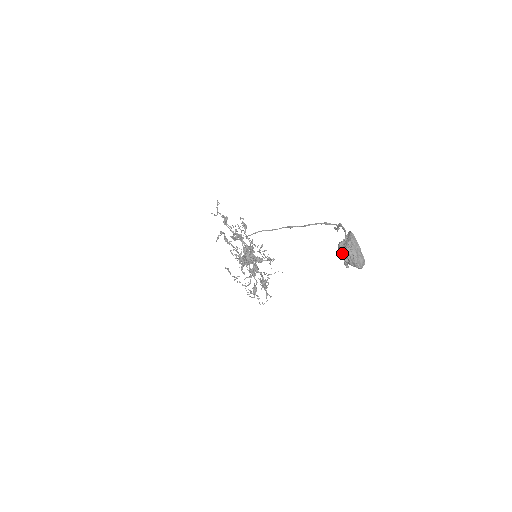
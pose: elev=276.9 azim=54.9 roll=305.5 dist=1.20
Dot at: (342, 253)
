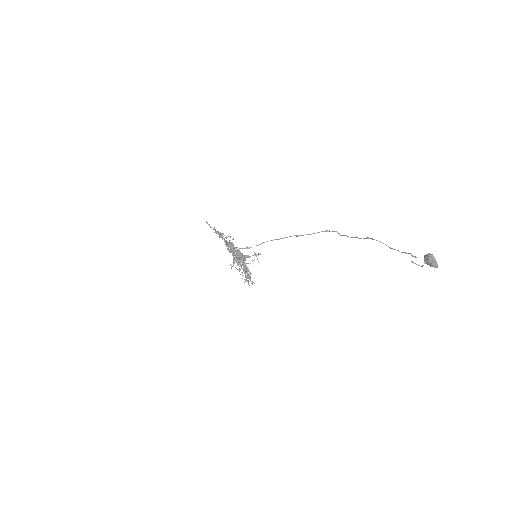
Dot at: (432, 264)
